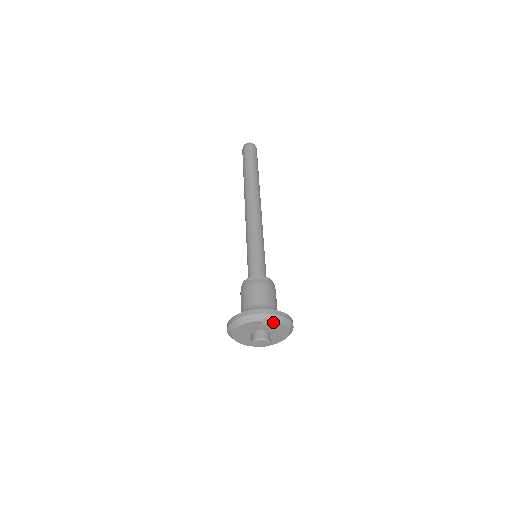
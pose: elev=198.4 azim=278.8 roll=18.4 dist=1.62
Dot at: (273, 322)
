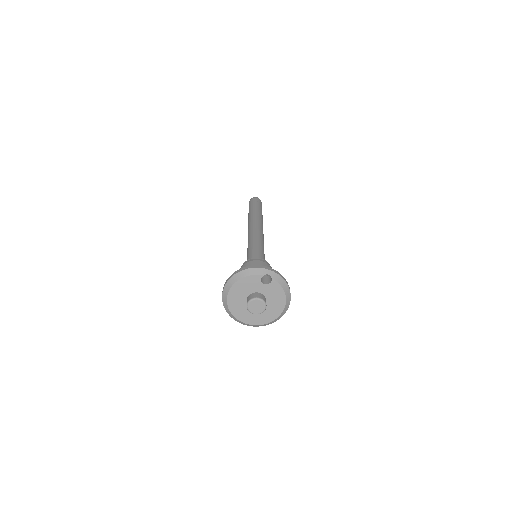
Dot at: (274, 282)
